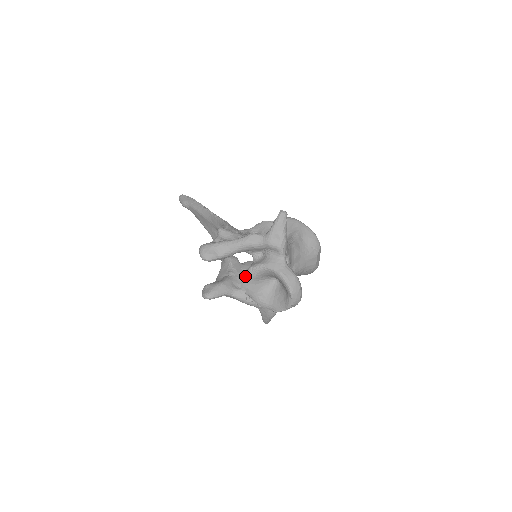
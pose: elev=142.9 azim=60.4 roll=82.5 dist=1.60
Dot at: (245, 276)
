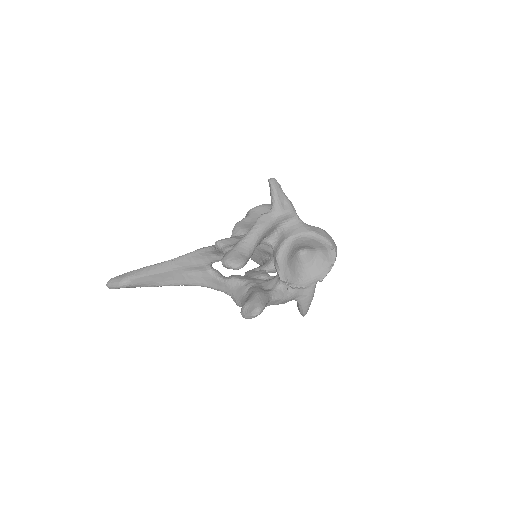
Dot at: (279, 262)
